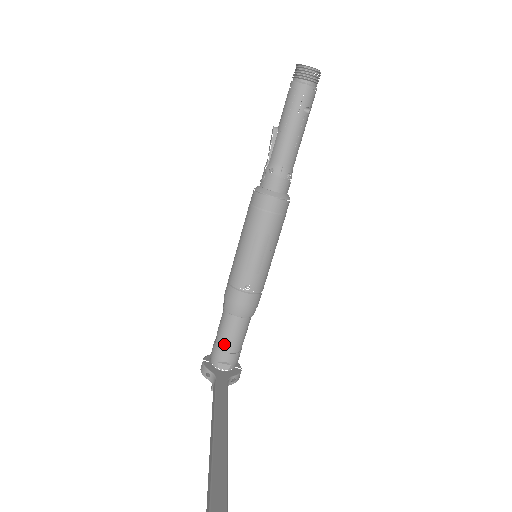
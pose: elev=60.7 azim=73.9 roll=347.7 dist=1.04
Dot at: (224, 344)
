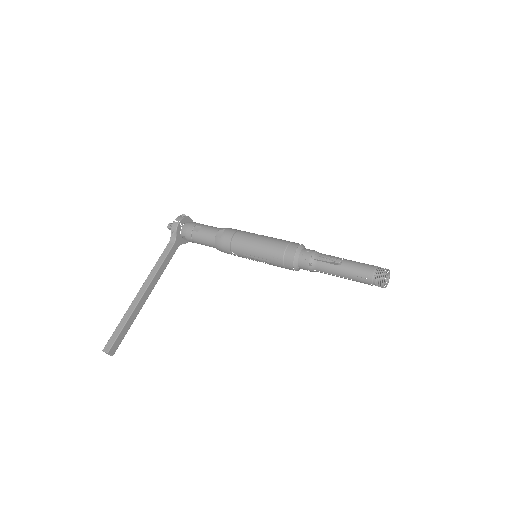
Dot at: (196, 239)
